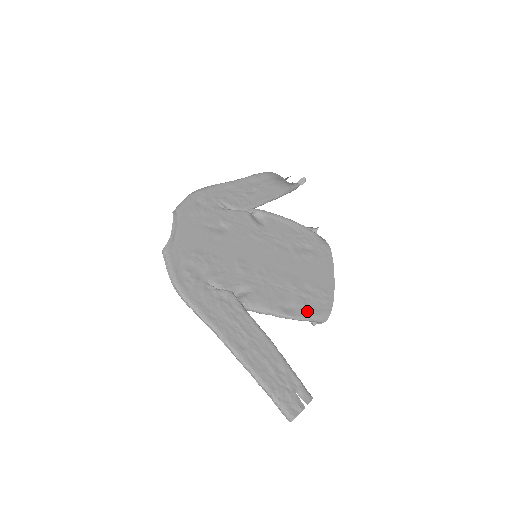
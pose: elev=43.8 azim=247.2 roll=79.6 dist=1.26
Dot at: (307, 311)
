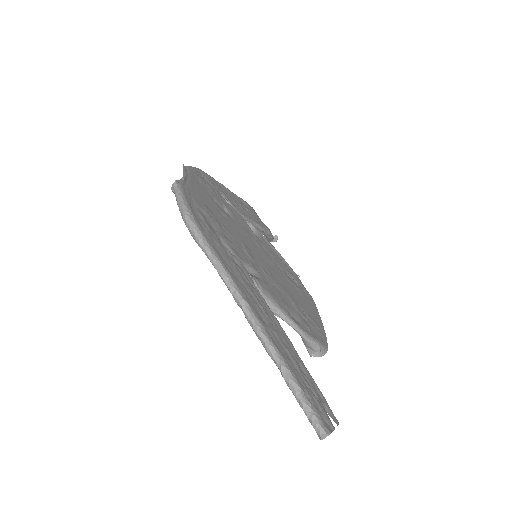
Dot at: (310, 332)
